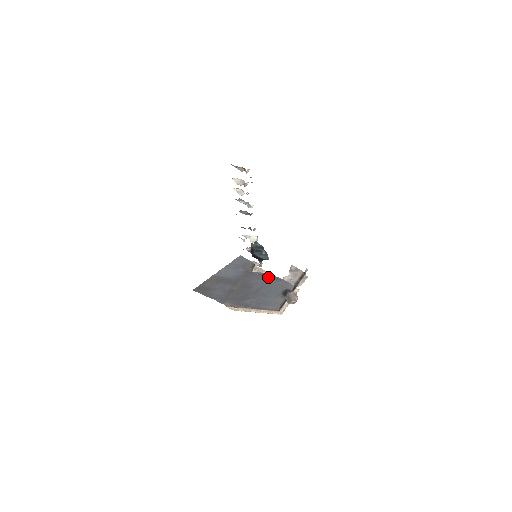
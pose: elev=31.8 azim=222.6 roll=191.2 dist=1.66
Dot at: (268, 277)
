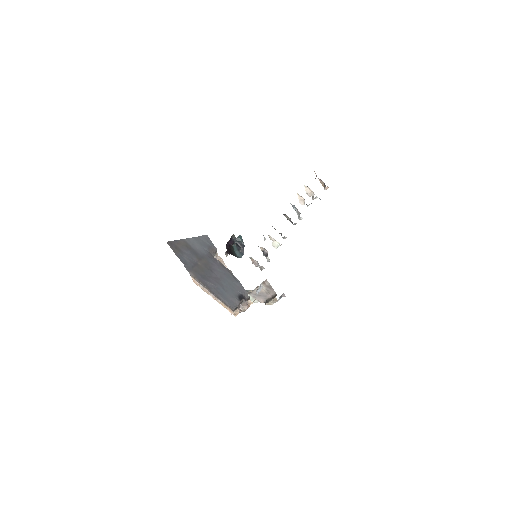
Dot at: (228, 272)
